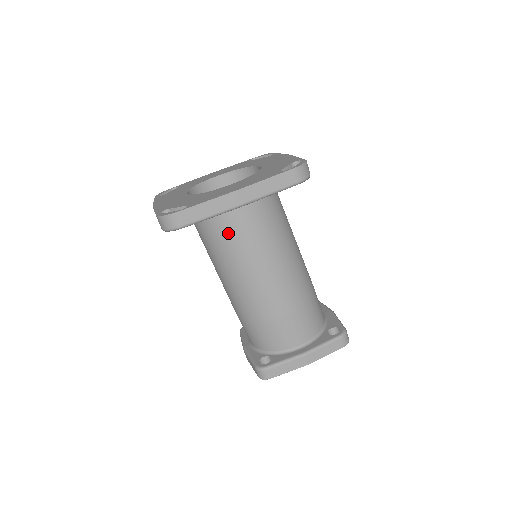
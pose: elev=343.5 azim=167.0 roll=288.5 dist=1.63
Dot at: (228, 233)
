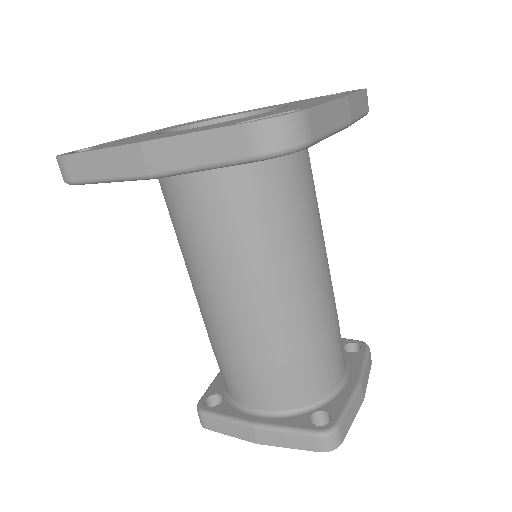
Dot at: (288, 191)
